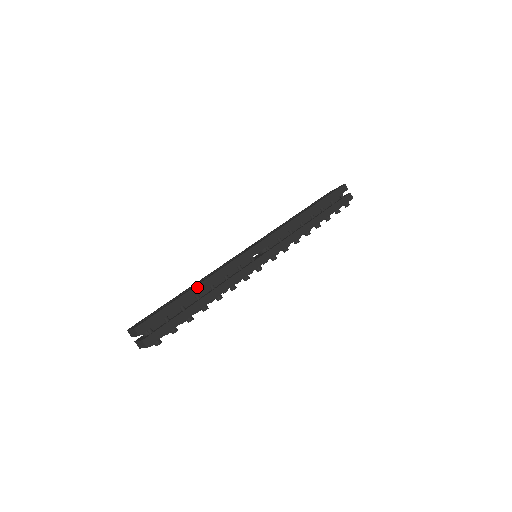
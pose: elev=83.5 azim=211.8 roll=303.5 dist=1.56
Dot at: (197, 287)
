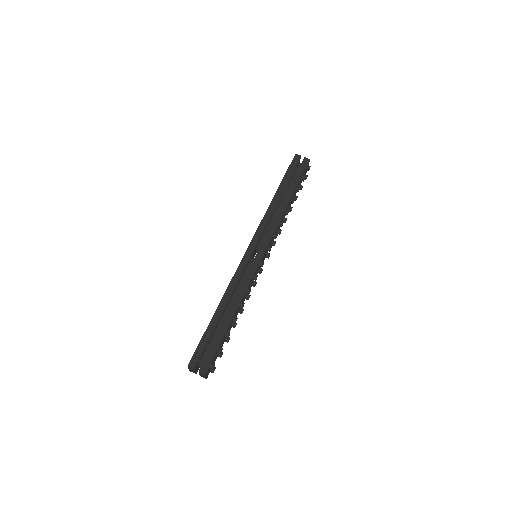
Dot at: (219, 308)
